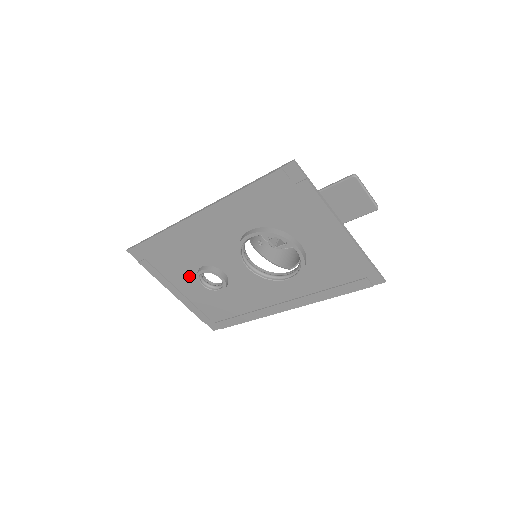
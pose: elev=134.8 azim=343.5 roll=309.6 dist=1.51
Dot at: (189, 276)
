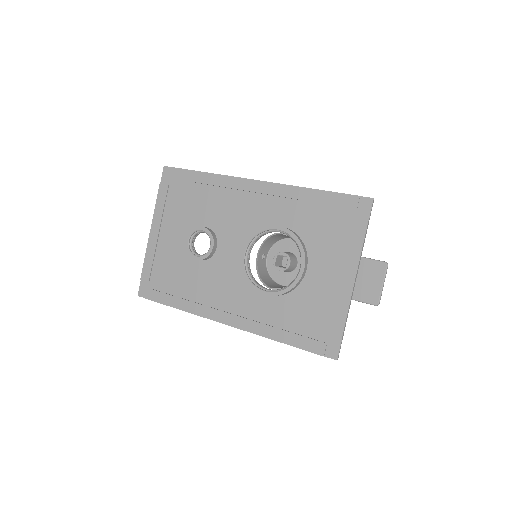
Dot at: (184, 227)
